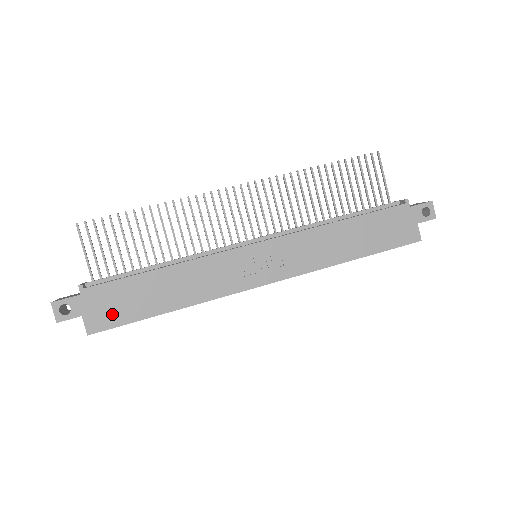
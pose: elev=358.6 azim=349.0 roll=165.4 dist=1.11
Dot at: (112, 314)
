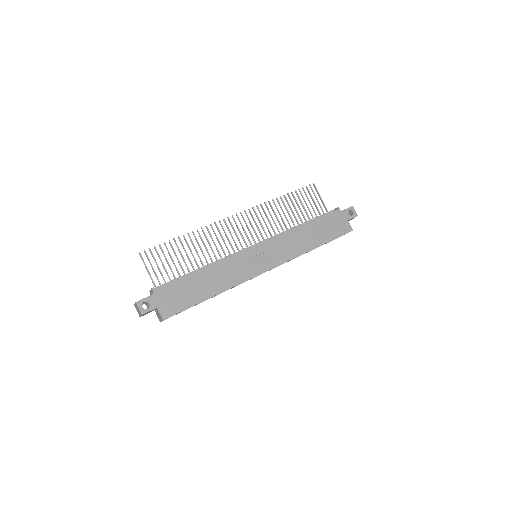
Dot at: (176, 304)
